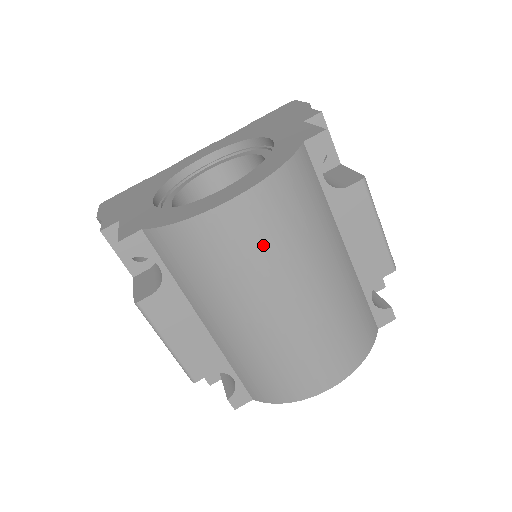
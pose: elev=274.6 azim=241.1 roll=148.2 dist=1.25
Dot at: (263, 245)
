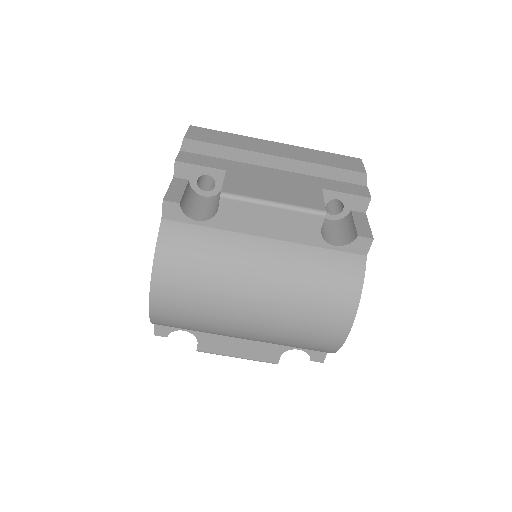
Dot at: (193, 302)
